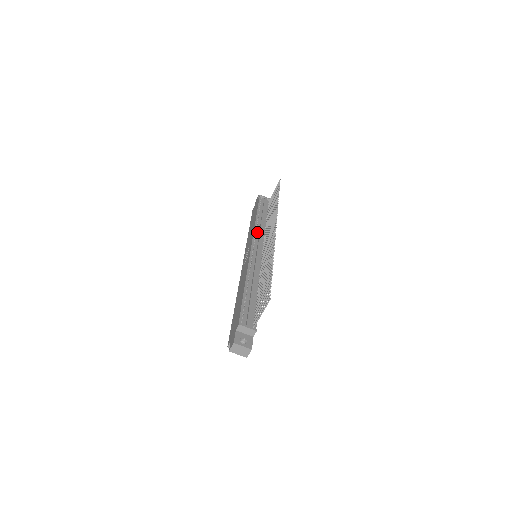
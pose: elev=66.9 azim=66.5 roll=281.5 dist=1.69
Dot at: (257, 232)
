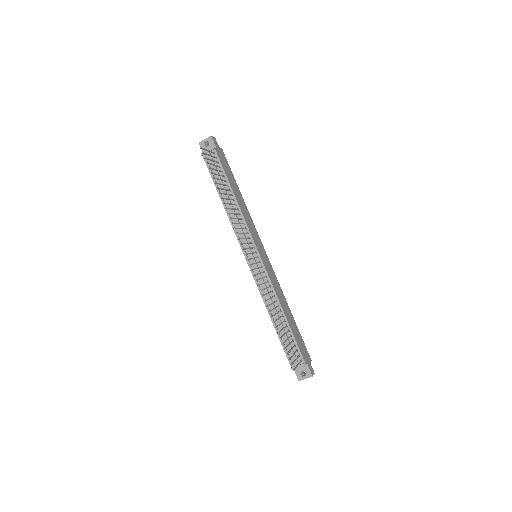
Dot at: (237, 229)
